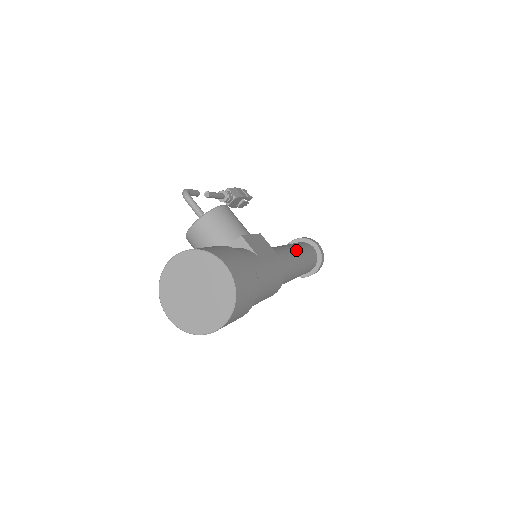
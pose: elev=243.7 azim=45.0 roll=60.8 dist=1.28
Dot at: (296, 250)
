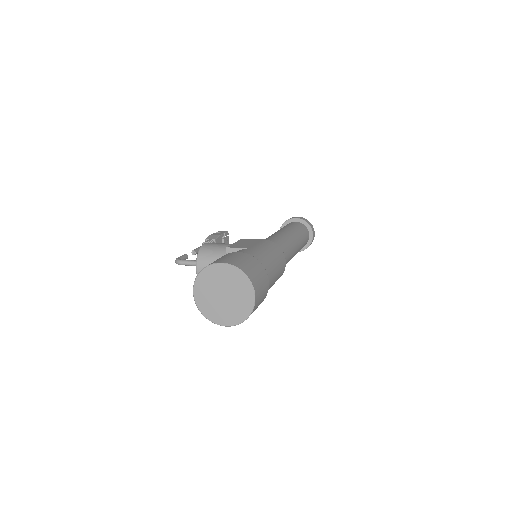
Dot at: (280, 231)
